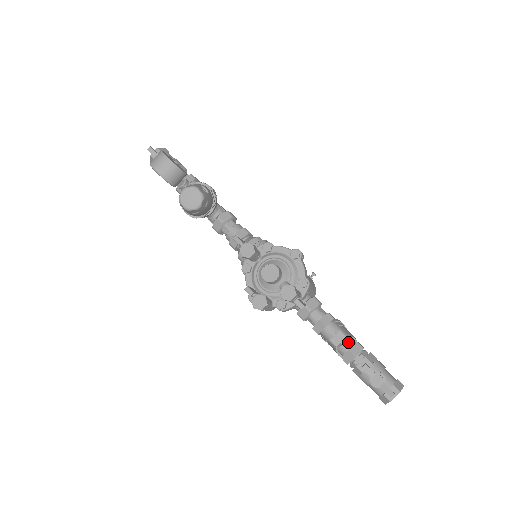
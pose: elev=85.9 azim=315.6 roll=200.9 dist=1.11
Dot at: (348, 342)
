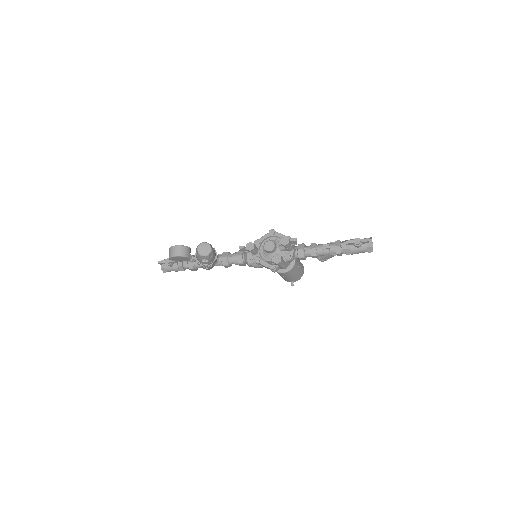
Dot at: (331, 245)
